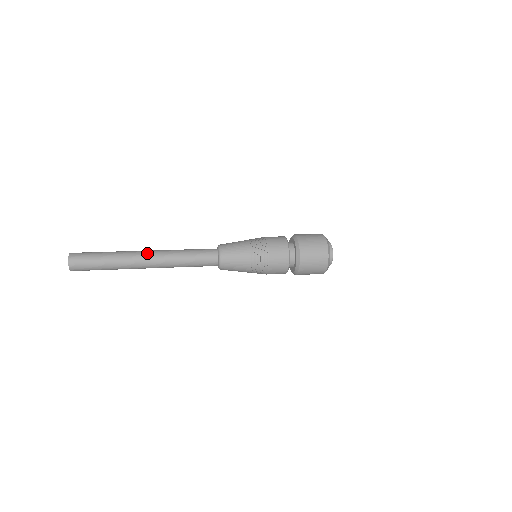
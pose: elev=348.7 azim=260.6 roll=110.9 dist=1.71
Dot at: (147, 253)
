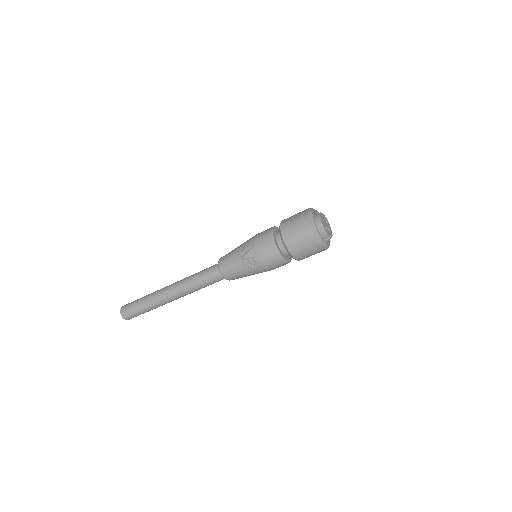
Dot at: occluded
